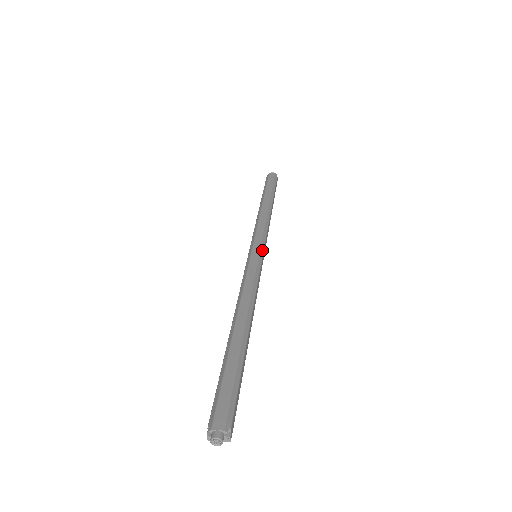
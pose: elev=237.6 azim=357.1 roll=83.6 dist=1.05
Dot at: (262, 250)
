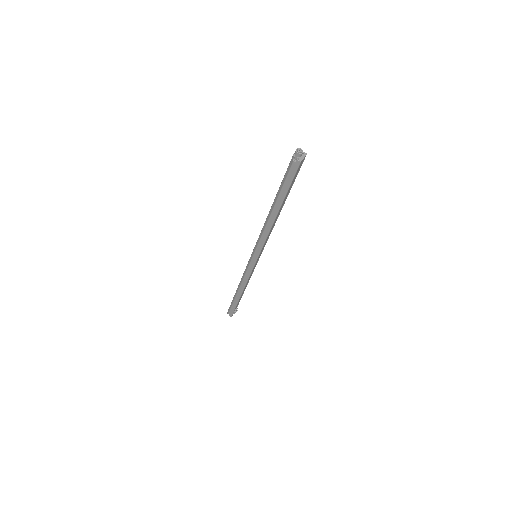
Dot at: occluded
